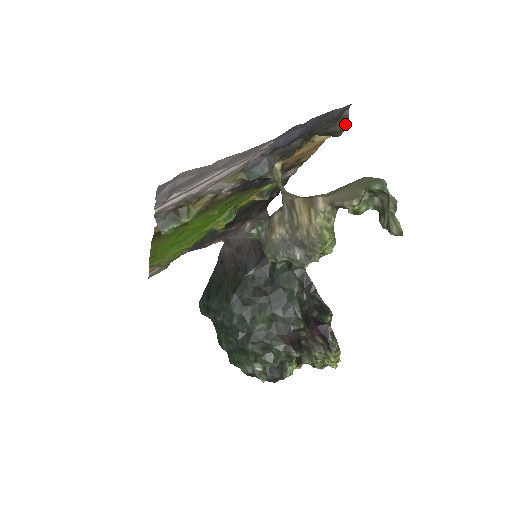
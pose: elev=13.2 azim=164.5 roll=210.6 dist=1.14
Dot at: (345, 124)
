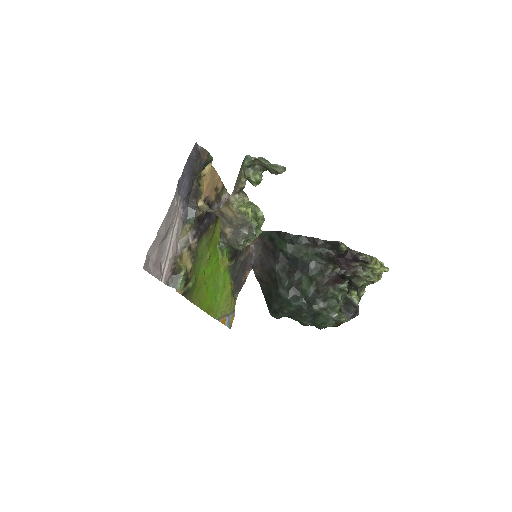
Dot at: (206, 152)
